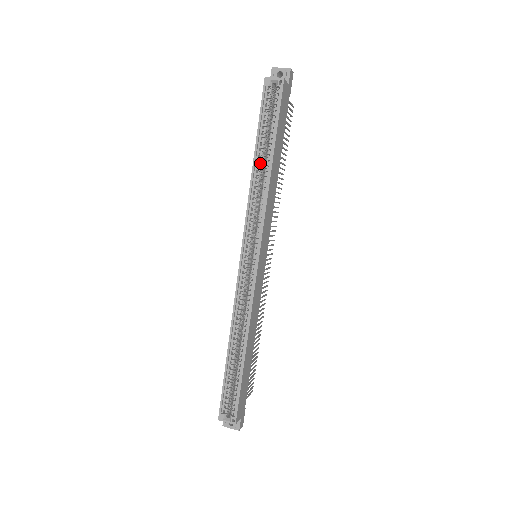
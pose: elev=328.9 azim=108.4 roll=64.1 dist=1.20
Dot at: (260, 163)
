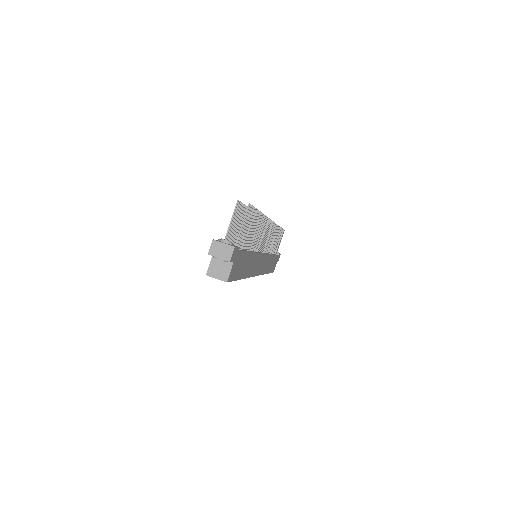
Dot at: occluded
